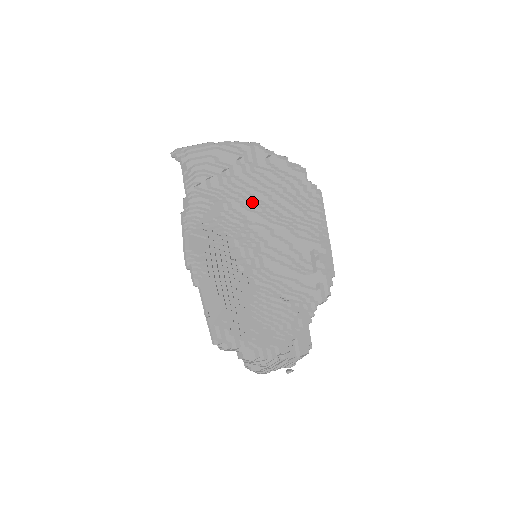
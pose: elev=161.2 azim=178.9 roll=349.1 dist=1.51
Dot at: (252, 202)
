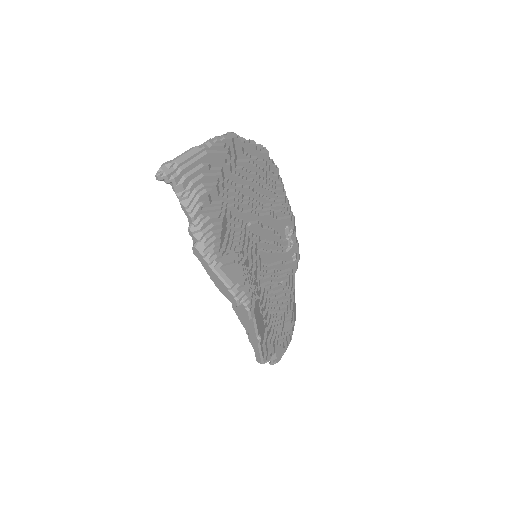
Dot at: (243, 202)
